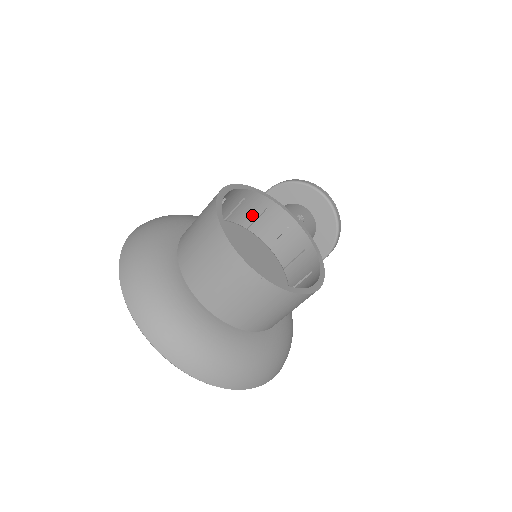
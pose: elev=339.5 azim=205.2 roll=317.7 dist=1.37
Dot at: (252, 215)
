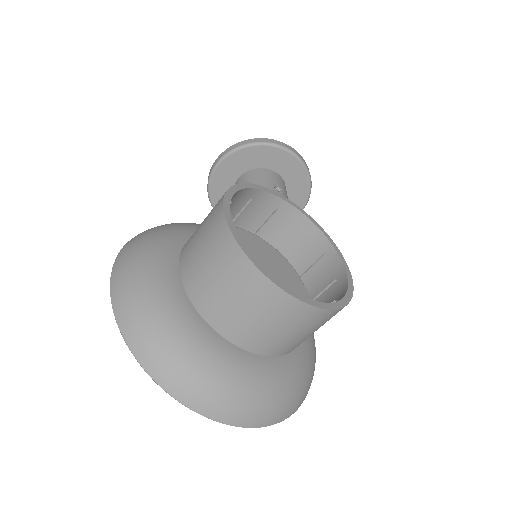
Dot at: (234, 211)
